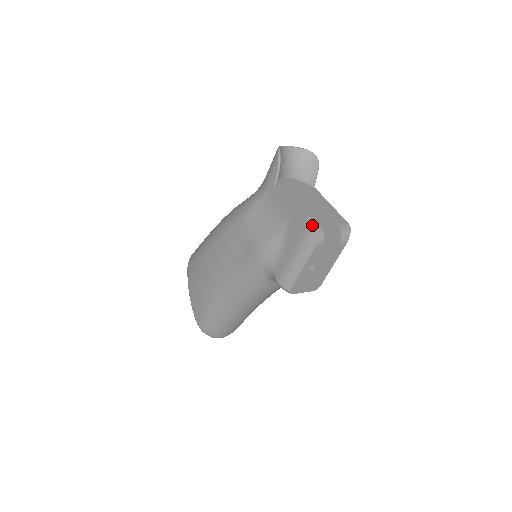
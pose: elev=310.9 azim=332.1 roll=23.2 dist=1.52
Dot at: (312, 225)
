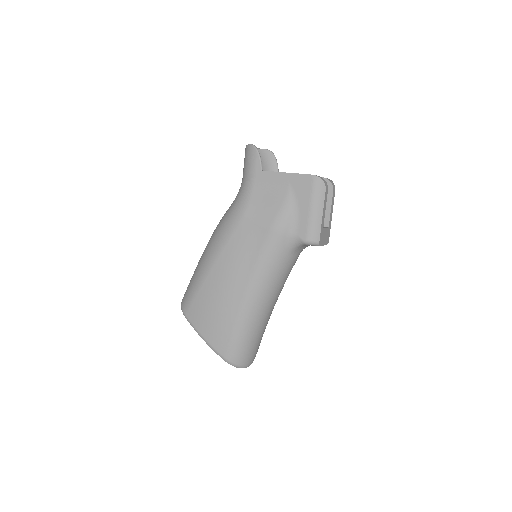
Dot at: (315, 175)
